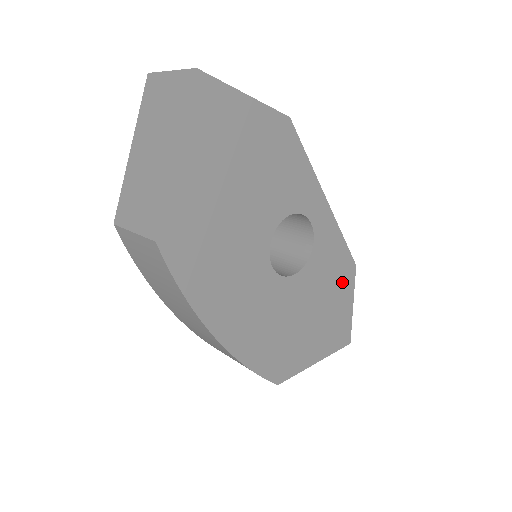
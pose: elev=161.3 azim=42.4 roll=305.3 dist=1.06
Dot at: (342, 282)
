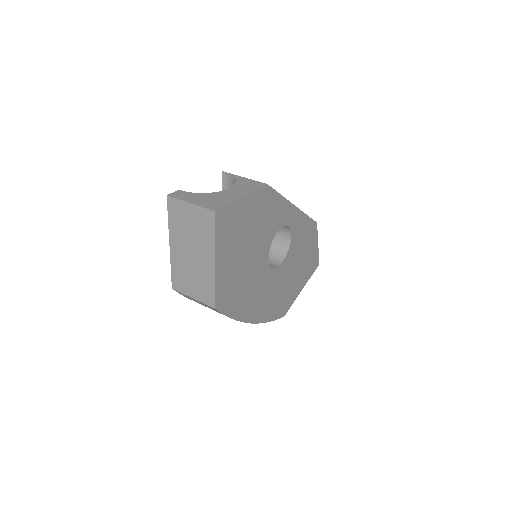
Dot at: (310, 239)
